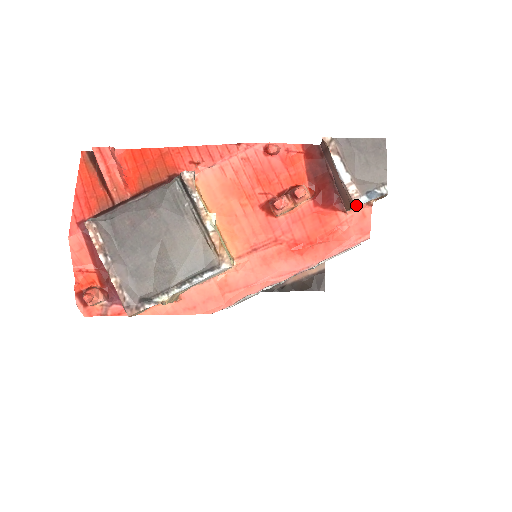
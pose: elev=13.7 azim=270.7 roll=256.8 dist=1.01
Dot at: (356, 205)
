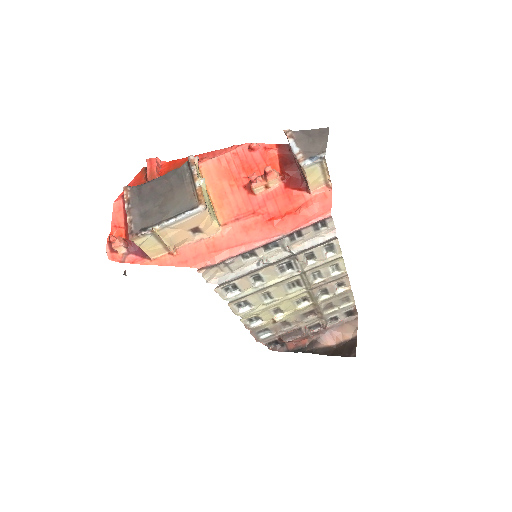
Dot at: (301, 166)
